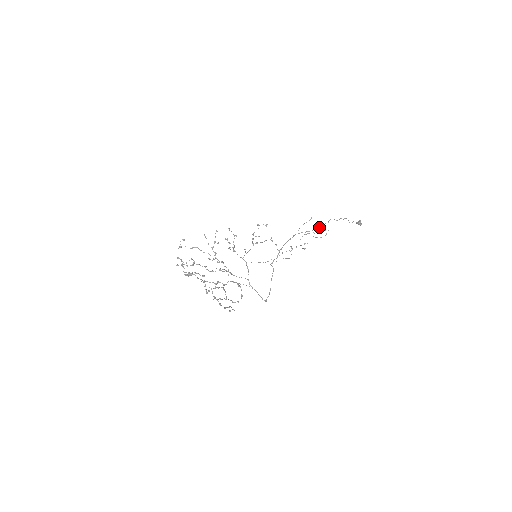
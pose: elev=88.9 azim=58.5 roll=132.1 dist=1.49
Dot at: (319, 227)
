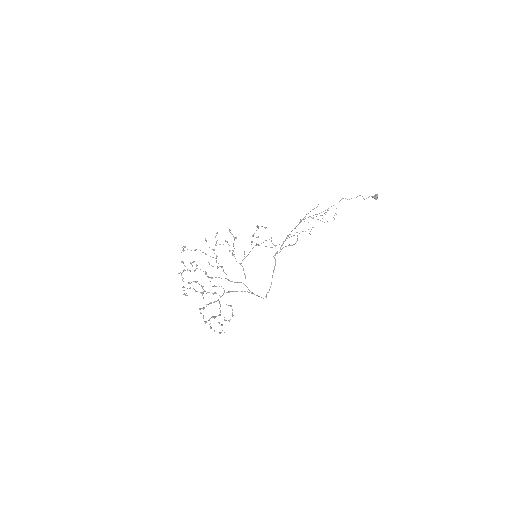
Dot at: occluded
